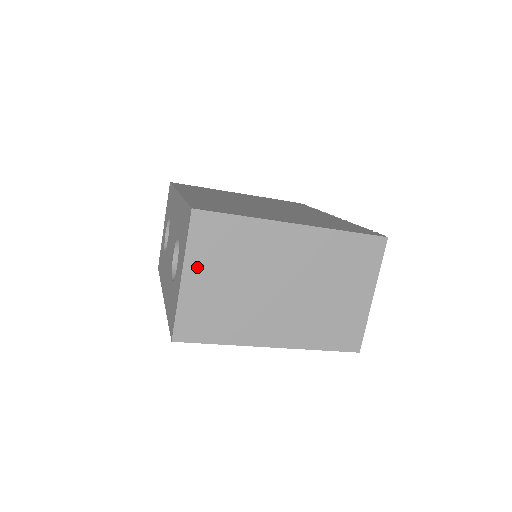
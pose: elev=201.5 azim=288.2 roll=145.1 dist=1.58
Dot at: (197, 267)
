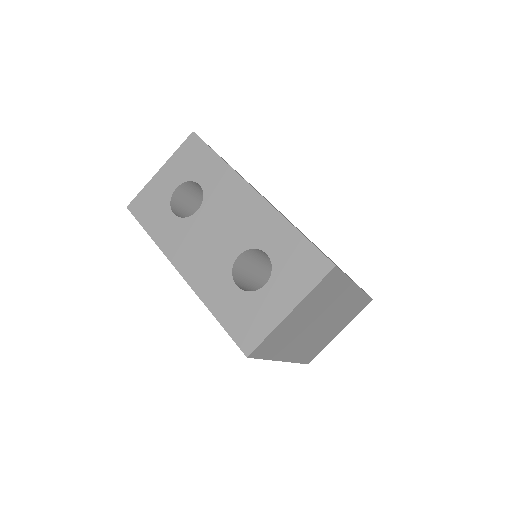
Dot at: (303, 306)
